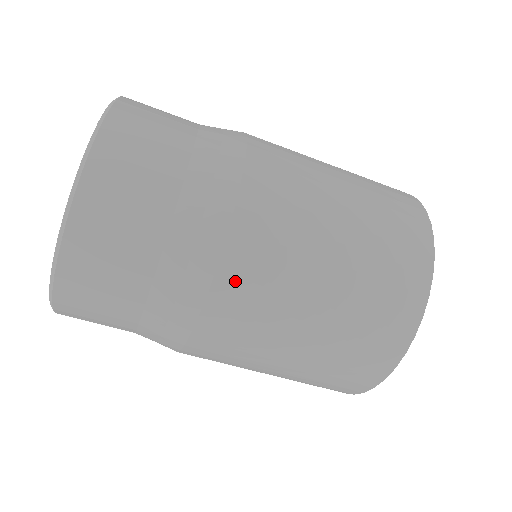
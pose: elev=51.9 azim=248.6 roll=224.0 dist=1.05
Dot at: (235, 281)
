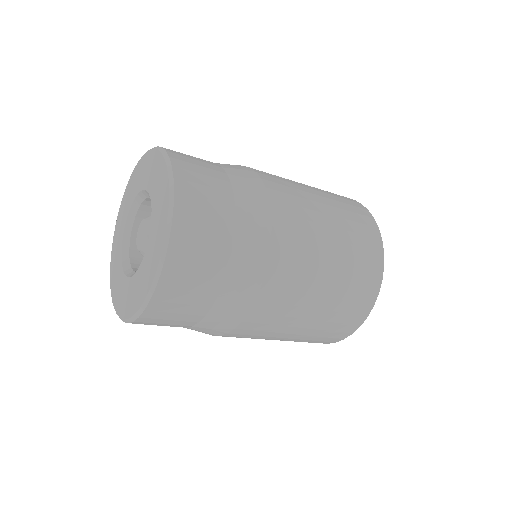
Dot at: occluded
